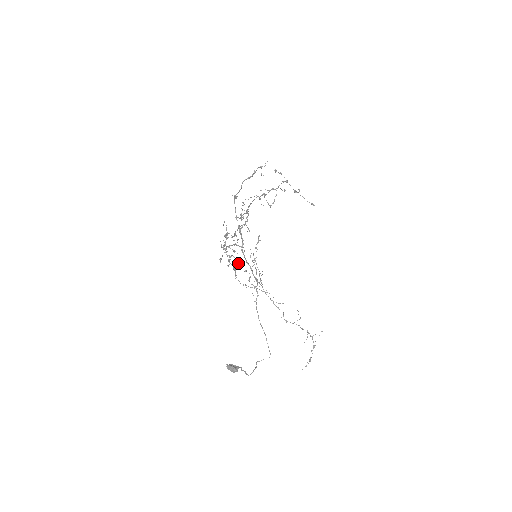
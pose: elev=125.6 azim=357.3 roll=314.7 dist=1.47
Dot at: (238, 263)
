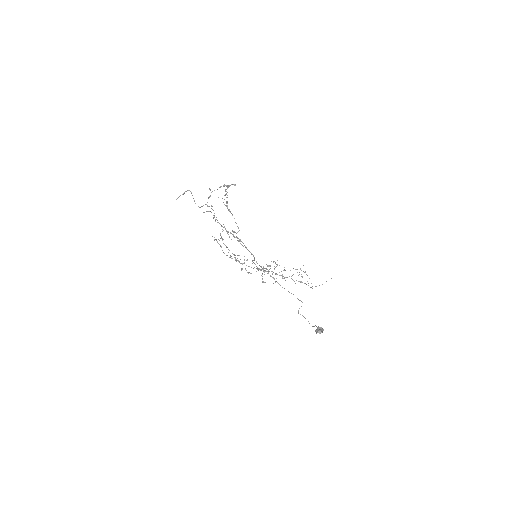
Dot at: occluded
